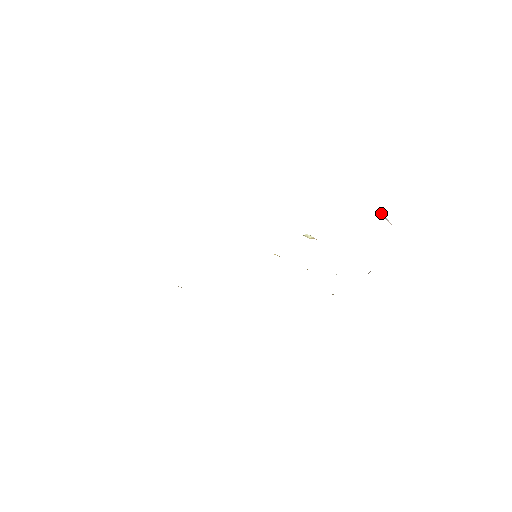
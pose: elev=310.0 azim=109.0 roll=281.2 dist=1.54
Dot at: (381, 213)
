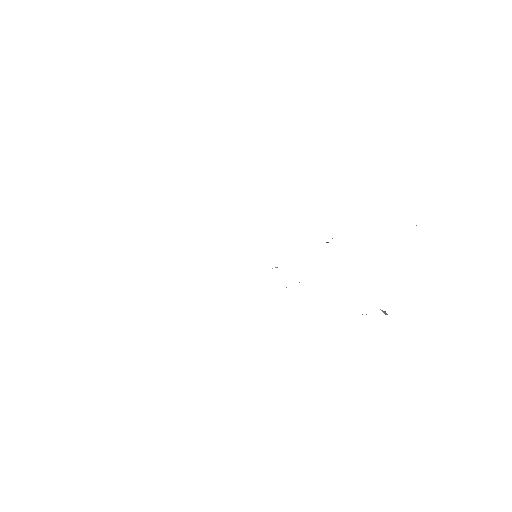
Dot at: occluded
